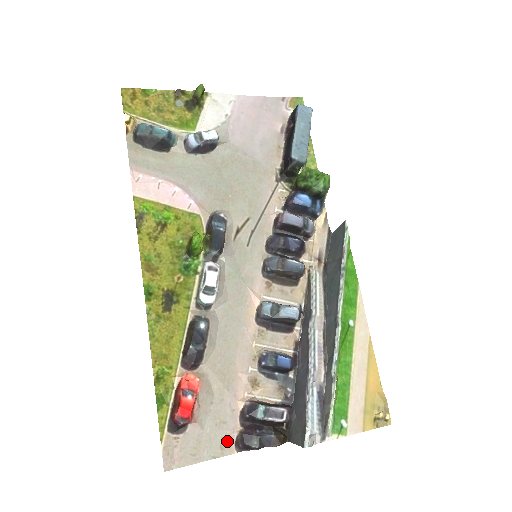
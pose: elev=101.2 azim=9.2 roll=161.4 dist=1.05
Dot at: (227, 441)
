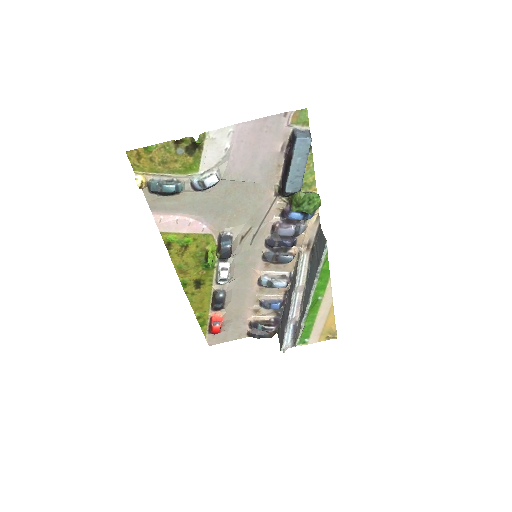
Dot at: (242, 334)
